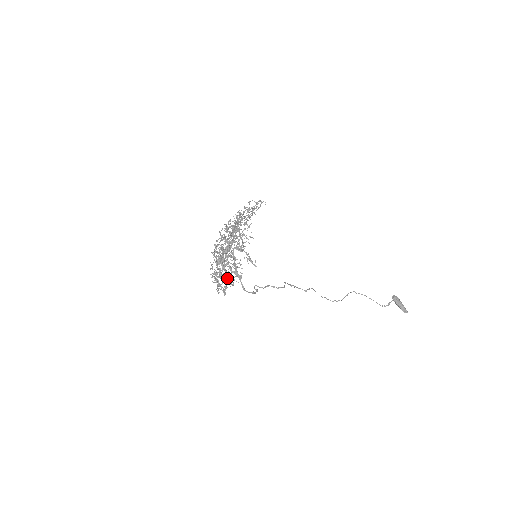
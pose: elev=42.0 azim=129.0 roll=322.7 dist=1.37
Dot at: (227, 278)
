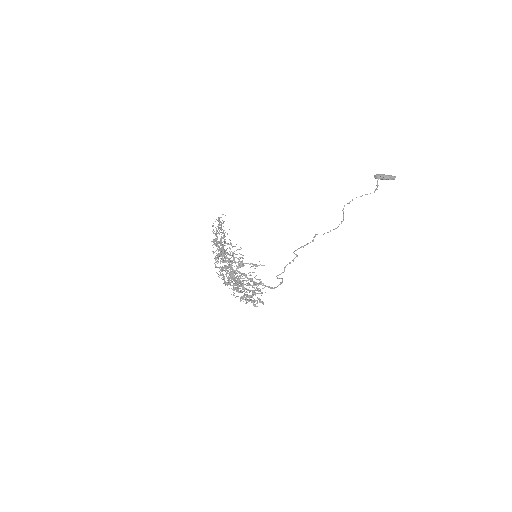
Dot at: (253, 292)
